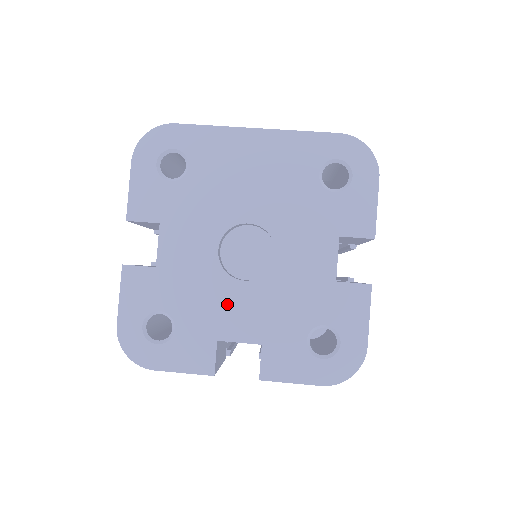
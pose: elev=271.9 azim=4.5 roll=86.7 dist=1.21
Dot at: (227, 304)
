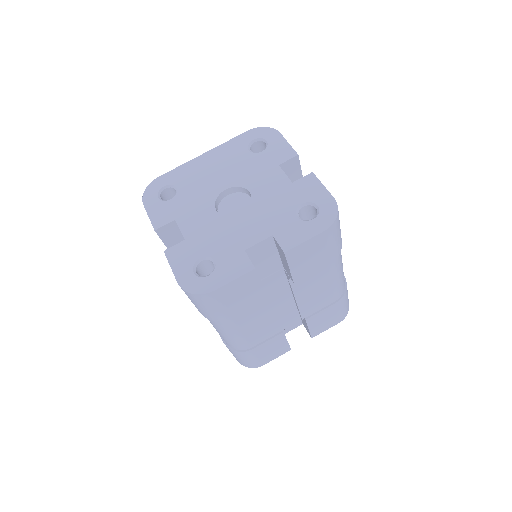
Dot at: (238, 230)
